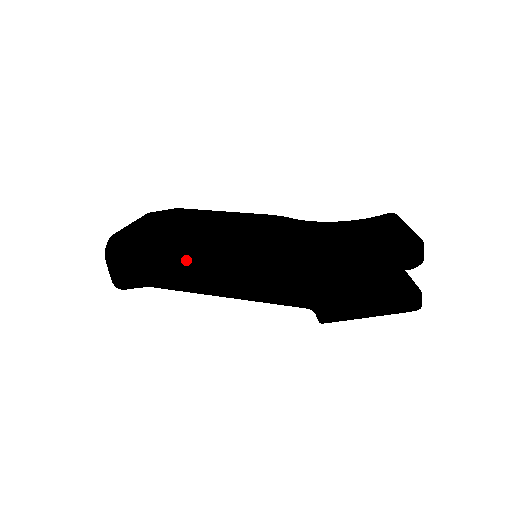
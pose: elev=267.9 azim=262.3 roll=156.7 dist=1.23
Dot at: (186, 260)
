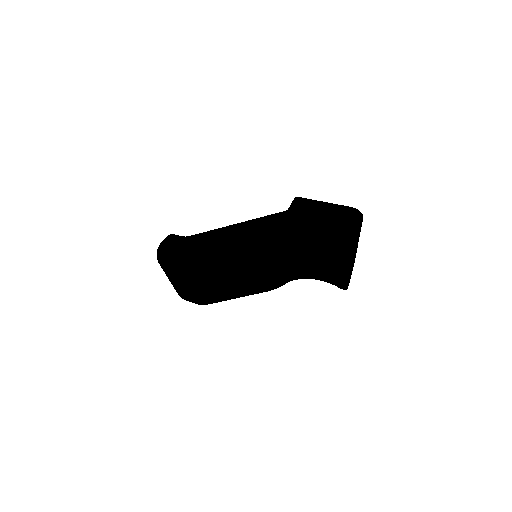
Dot at: (218, 228)
